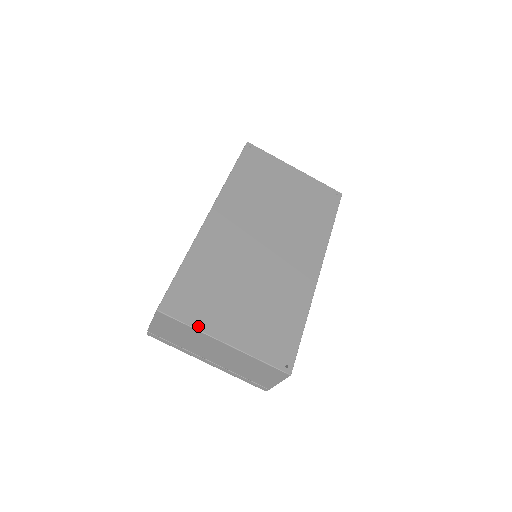
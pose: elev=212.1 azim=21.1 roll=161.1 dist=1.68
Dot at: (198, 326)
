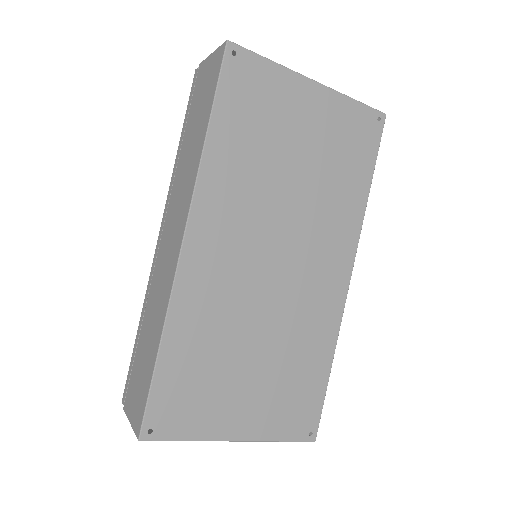
Dot at: (198, 436)
